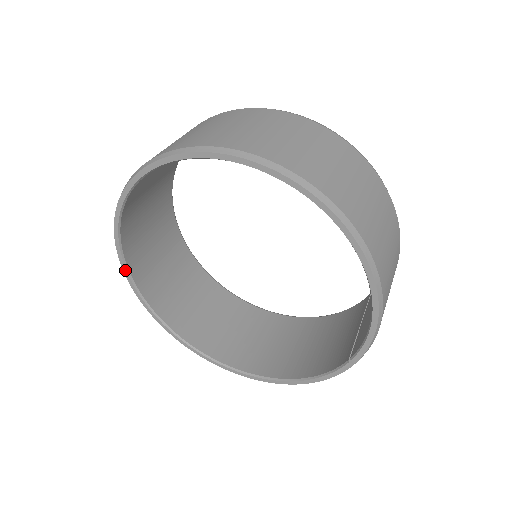
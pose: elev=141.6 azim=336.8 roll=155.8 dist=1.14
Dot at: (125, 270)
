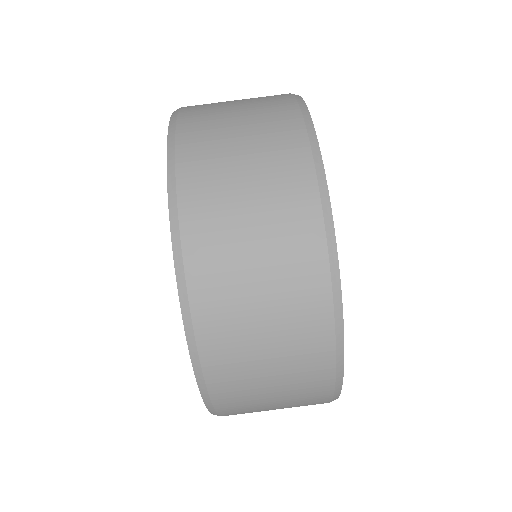
Dot at: occluded
